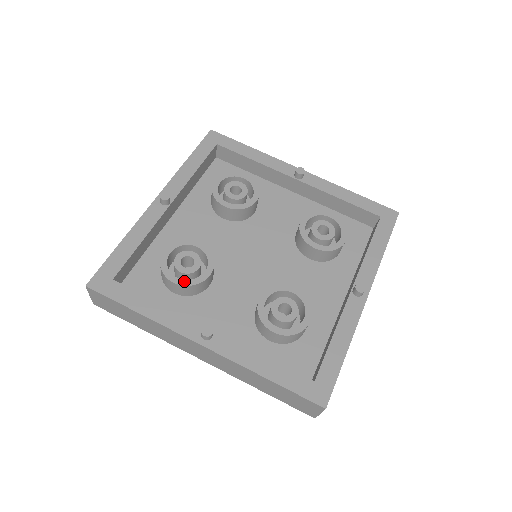
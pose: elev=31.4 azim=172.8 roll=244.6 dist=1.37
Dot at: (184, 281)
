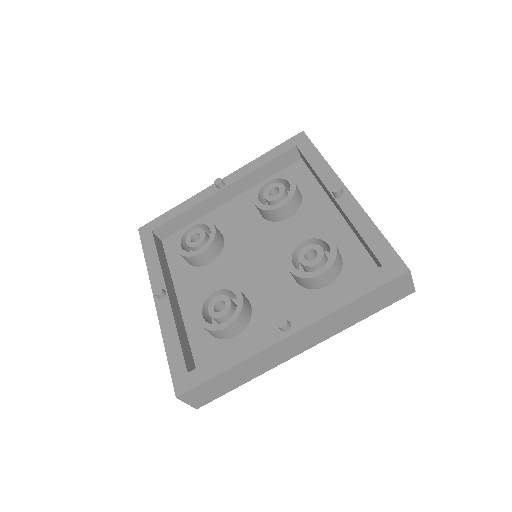
Dot at: (182, 250)
